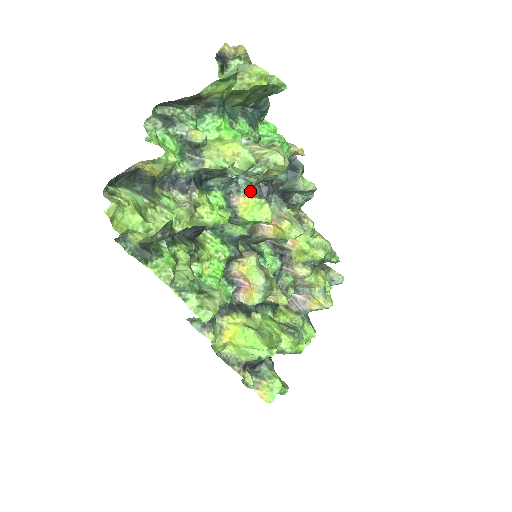
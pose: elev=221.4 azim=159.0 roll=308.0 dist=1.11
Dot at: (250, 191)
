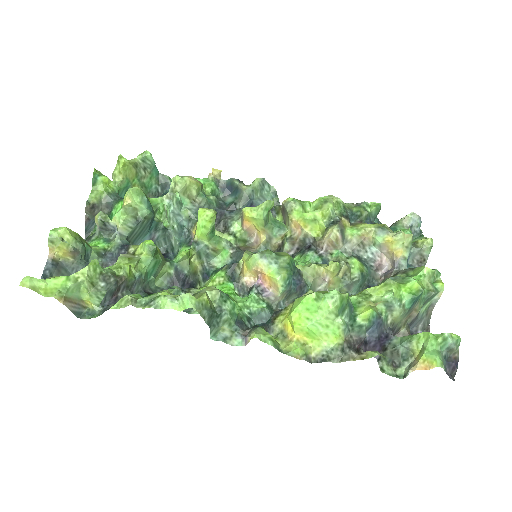
Dot at: occluded
